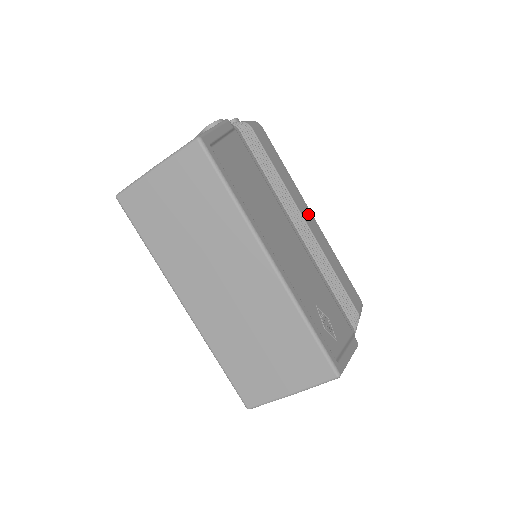
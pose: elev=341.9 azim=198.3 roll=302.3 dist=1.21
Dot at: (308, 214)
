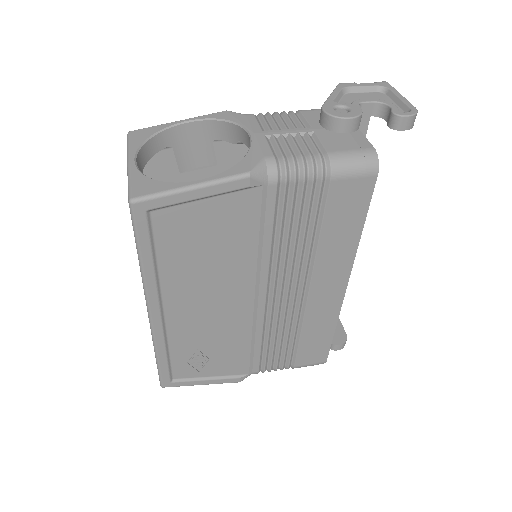
Dot at: (333, 285)
